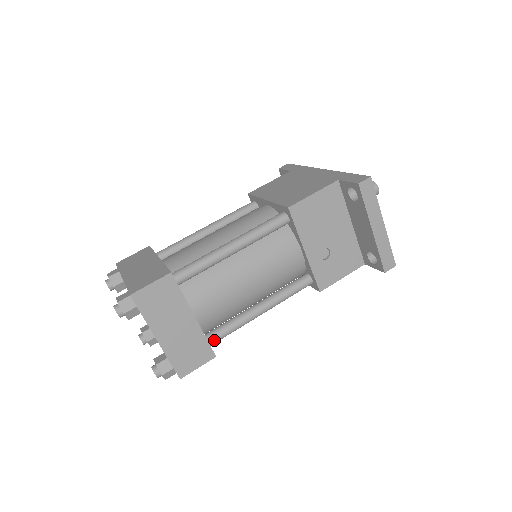
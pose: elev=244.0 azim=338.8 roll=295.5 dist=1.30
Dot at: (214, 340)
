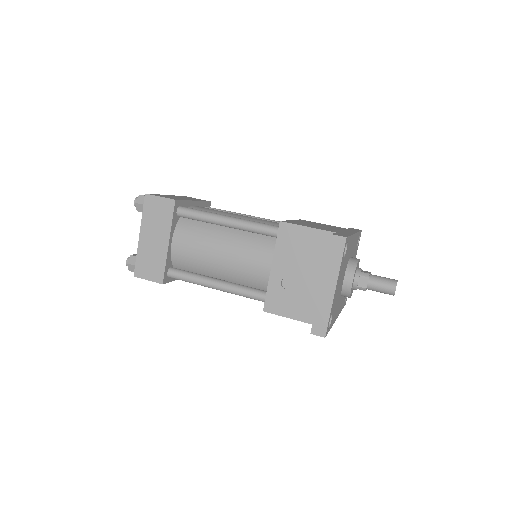
Dot at: (172, 274)
